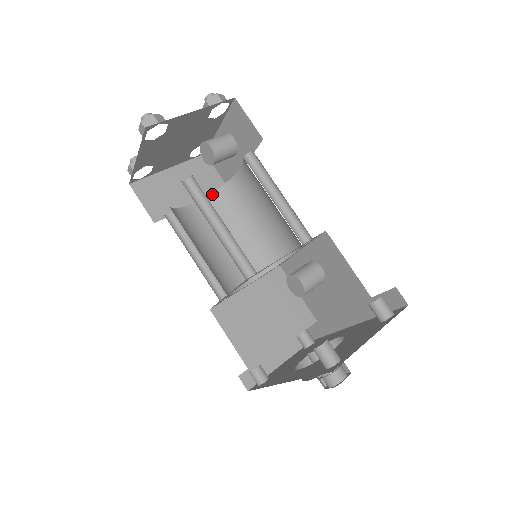
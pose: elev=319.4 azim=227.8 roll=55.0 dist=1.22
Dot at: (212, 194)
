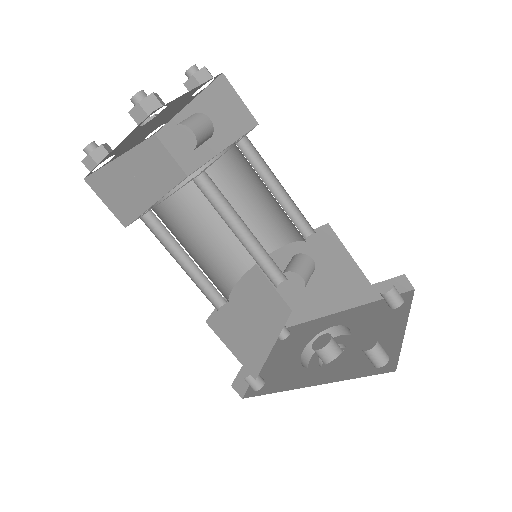
Dot at: (179, 185)
